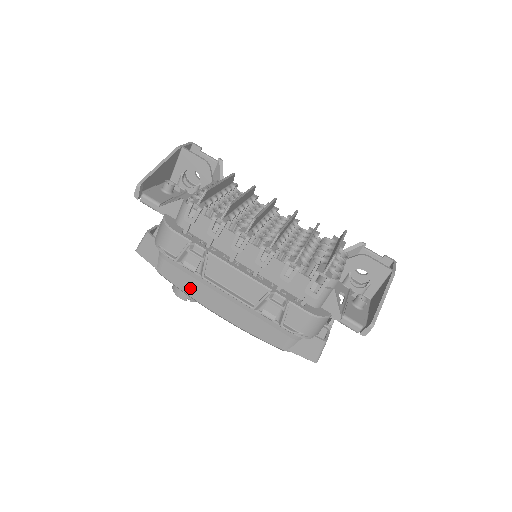
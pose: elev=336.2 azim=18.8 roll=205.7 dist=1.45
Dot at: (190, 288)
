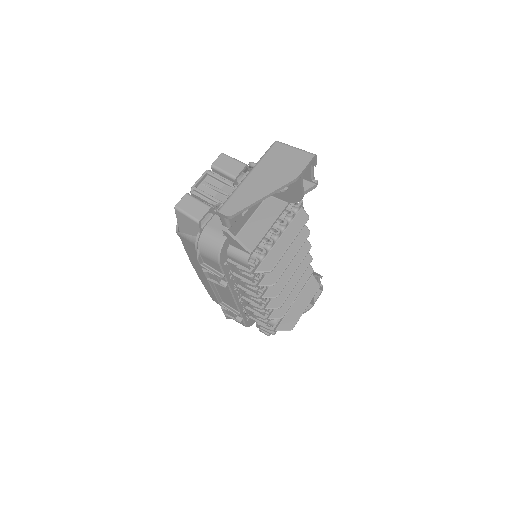
Dot at: (192, 255)
